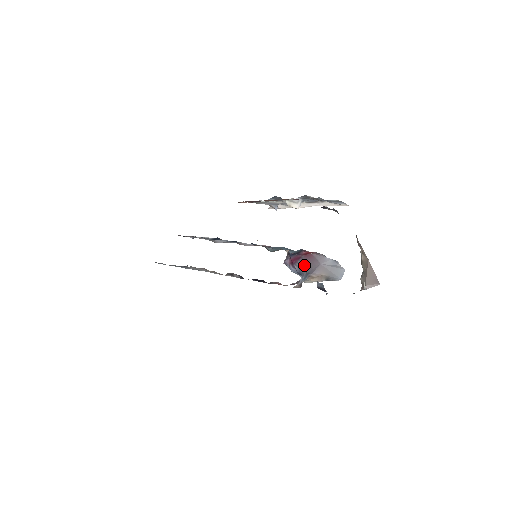
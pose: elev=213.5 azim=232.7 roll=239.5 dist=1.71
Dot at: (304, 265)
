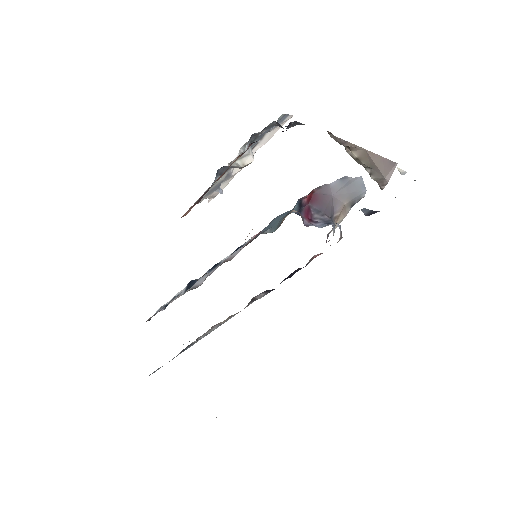
Dot at: (320, 212)
